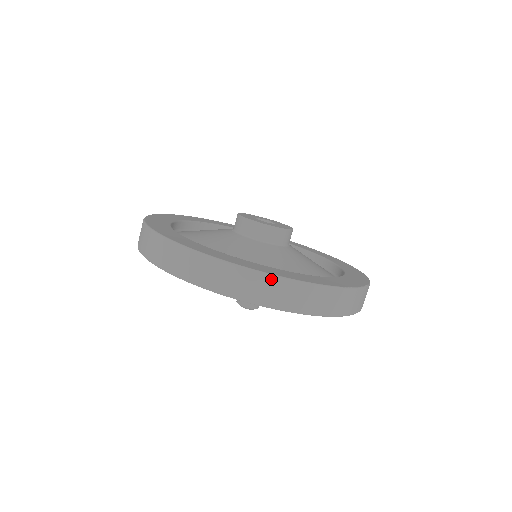
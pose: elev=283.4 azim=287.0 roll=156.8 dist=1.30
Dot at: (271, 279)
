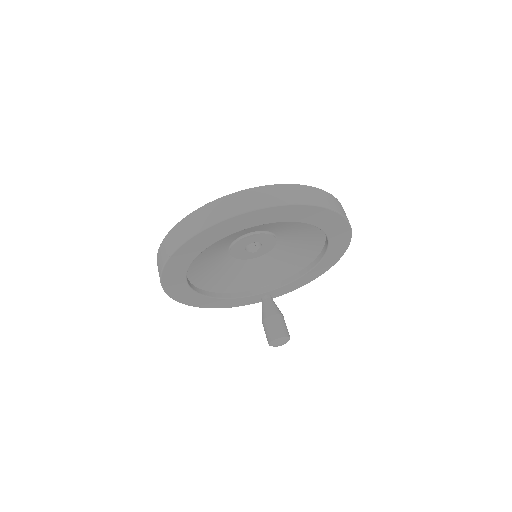
Dot at: (265, 188)
